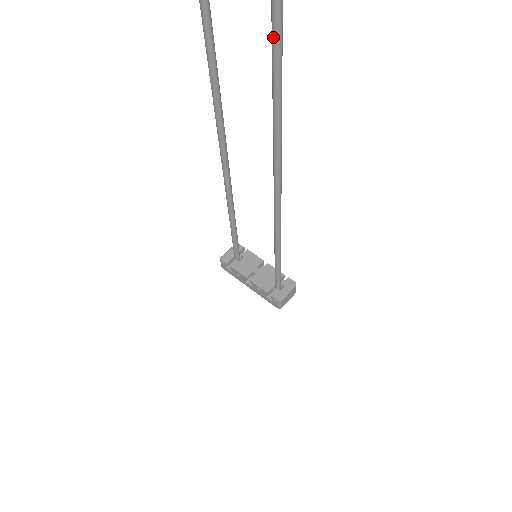
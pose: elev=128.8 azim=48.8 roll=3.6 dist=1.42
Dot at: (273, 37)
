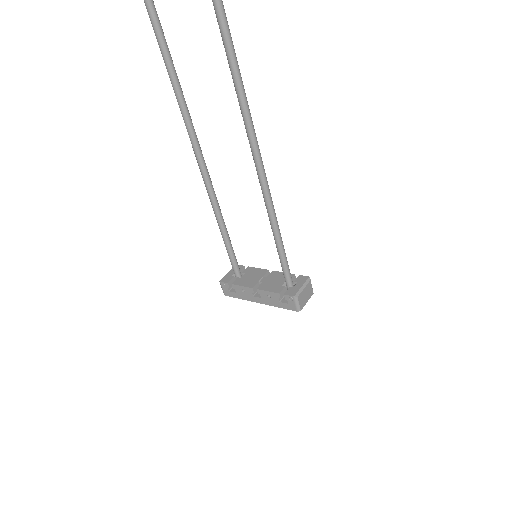
Dot at: out of frame
